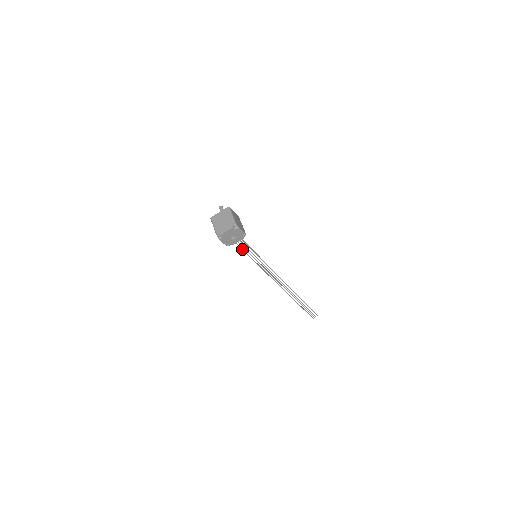
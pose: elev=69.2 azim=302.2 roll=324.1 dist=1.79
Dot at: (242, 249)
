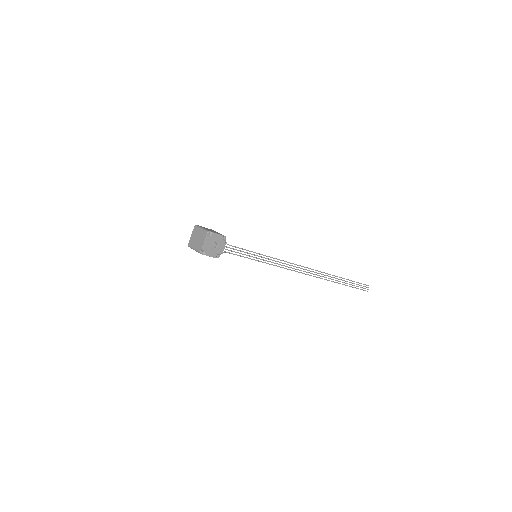
Dot at: (235, 254)
